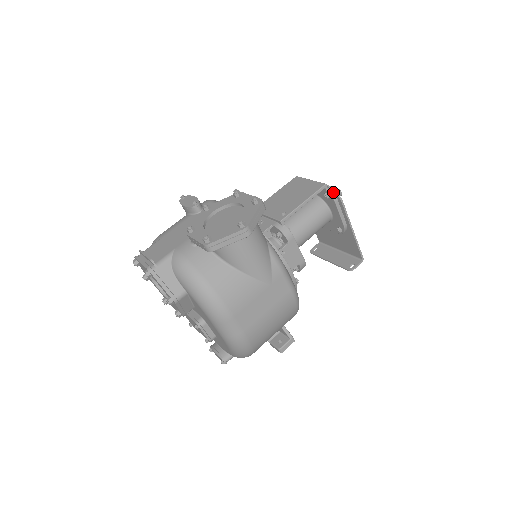
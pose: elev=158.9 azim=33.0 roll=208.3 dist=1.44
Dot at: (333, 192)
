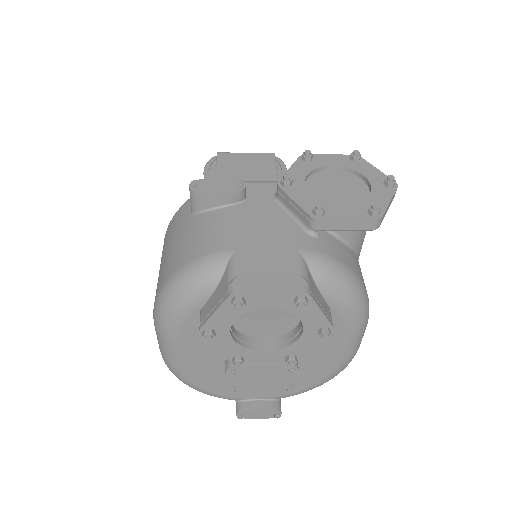
Dot at: (279, 162)
